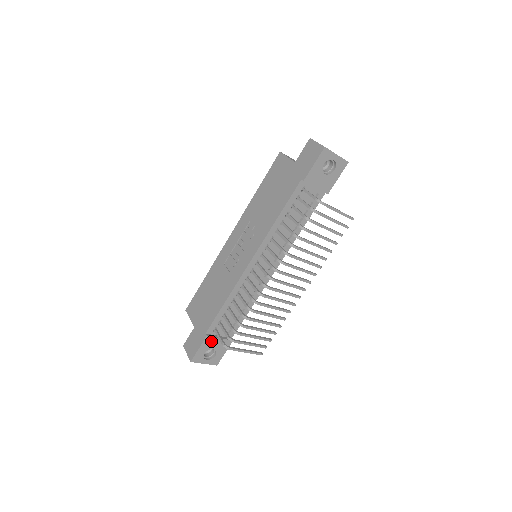
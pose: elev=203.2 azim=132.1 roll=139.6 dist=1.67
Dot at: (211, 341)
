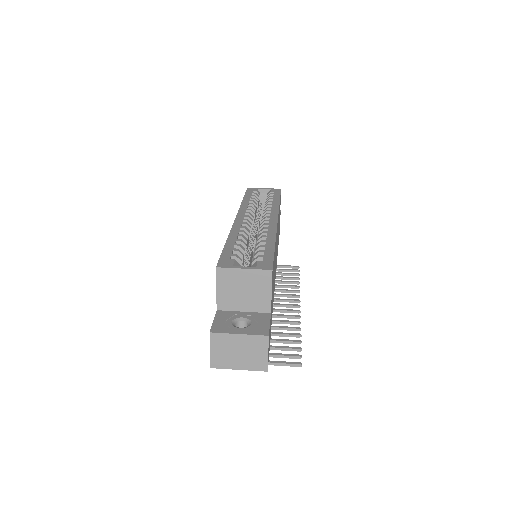
Dot at: occluded
